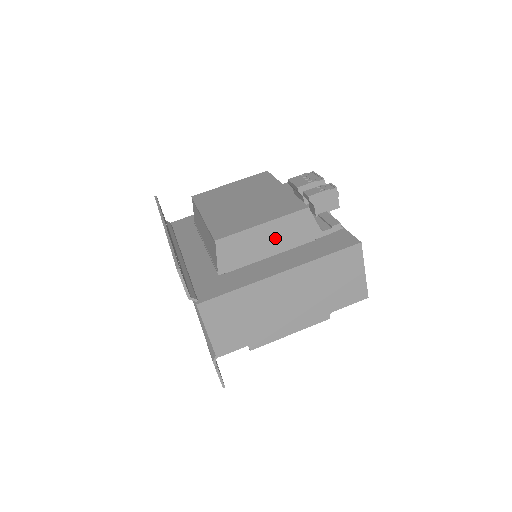
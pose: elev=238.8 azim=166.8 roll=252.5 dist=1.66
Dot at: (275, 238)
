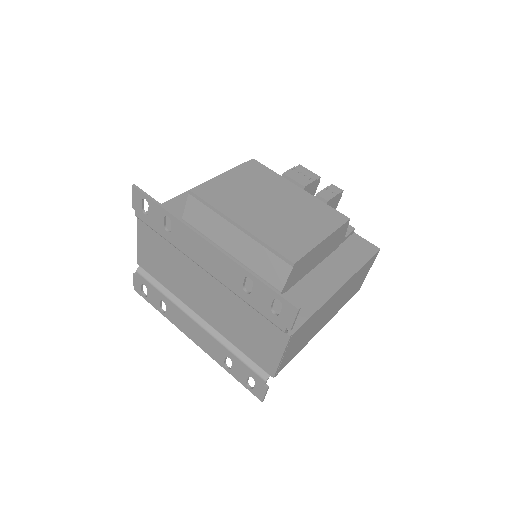
Dot at: (323, 250)
